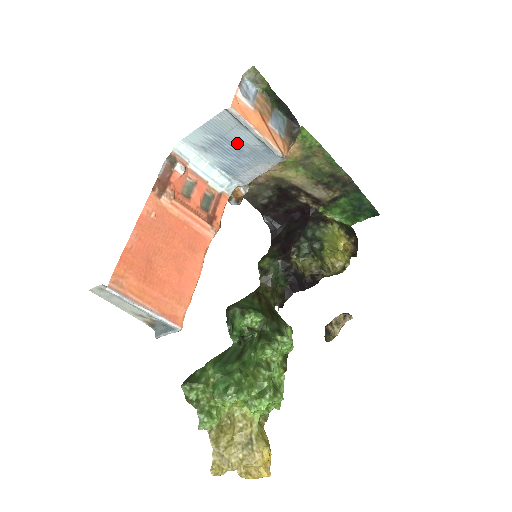
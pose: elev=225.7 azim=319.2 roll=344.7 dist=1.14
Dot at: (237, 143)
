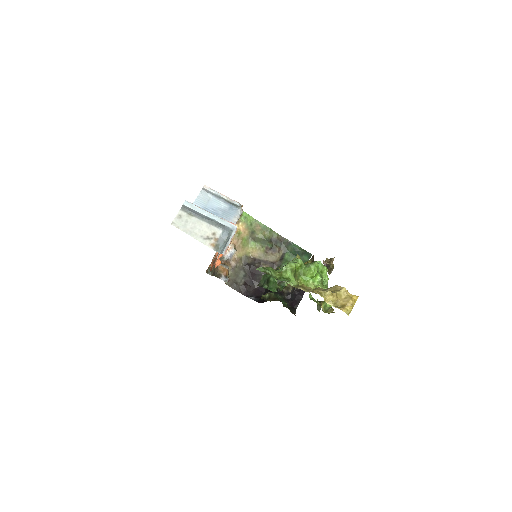
Dot at: (214, 210)
